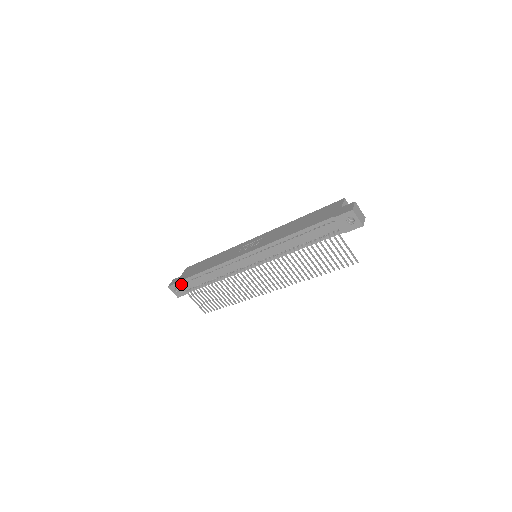
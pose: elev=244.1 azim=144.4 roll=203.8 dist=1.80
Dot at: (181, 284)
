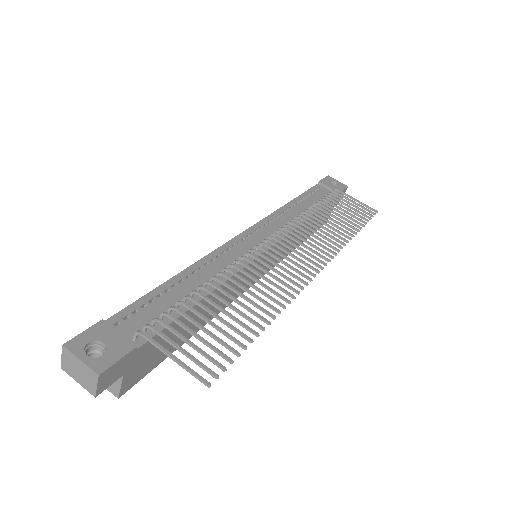
Dot at: (110, 329)
